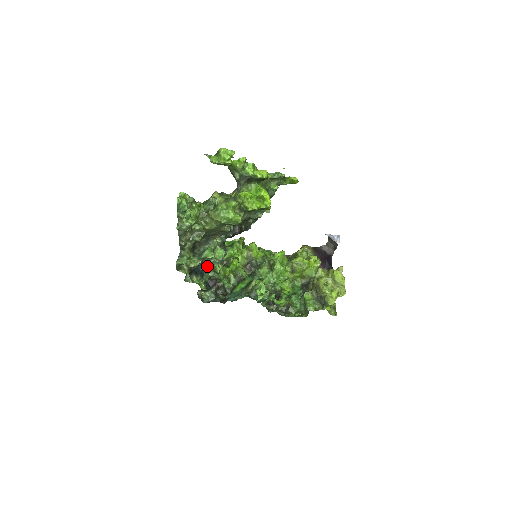
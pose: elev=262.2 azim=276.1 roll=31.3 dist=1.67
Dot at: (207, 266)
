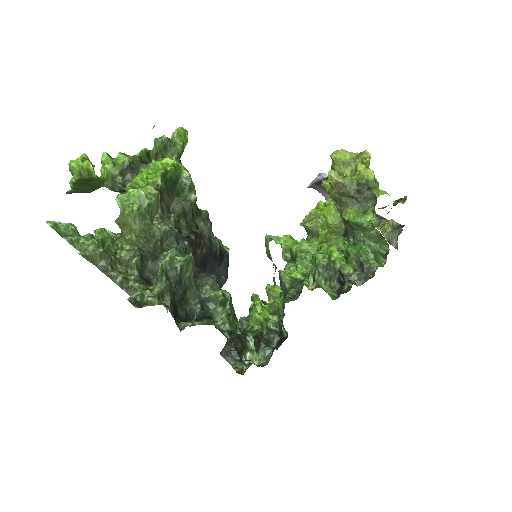
Dot at: (206, 308)
